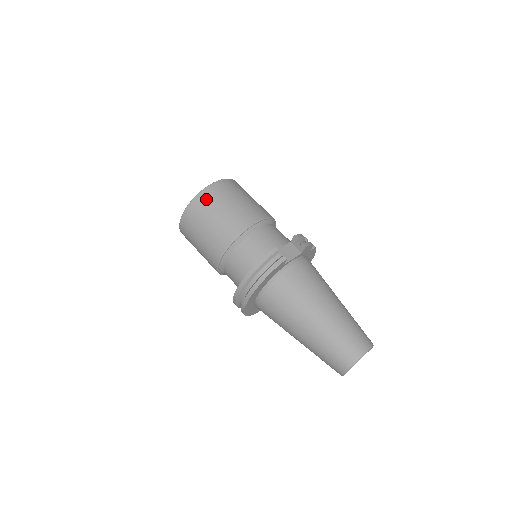
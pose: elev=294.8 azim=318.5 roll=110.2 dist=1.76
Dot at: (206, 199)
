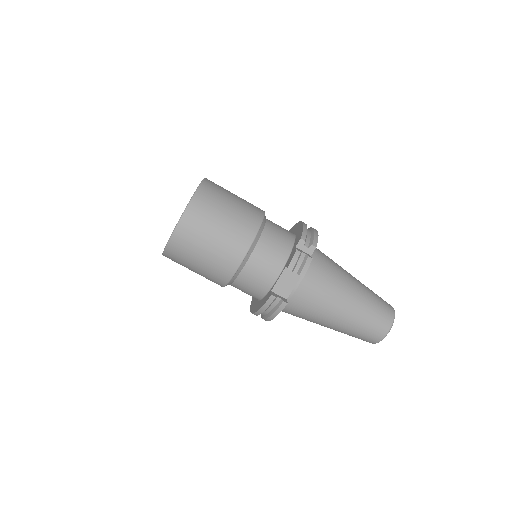
Dot at: (178, 251)
